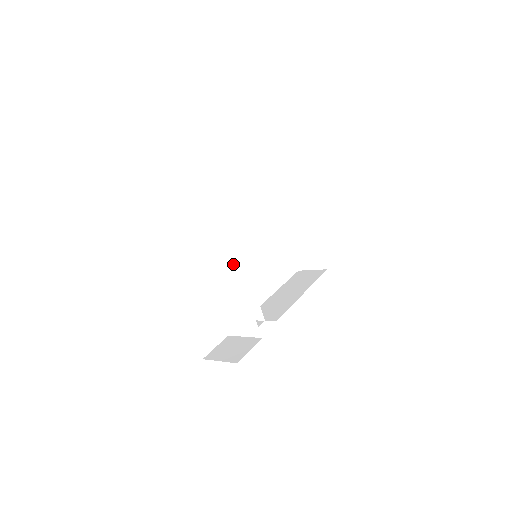
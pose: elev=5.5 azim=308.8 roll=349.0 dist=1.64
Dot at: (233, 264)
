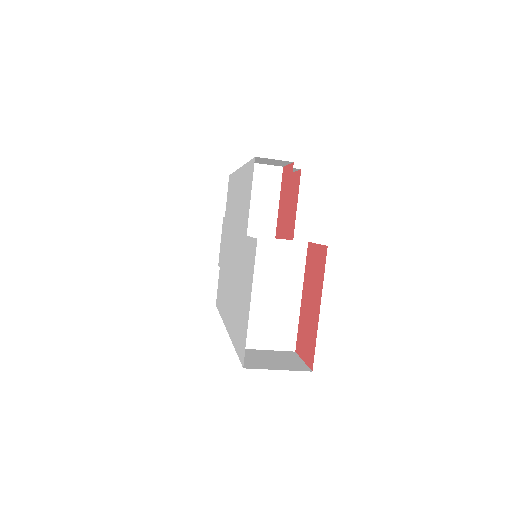
Dot at: (304, 242)
